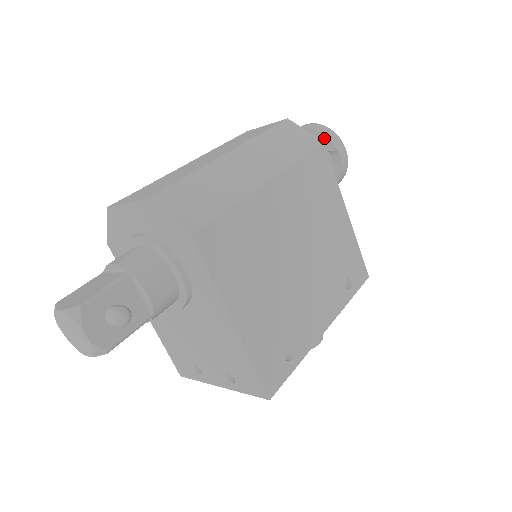
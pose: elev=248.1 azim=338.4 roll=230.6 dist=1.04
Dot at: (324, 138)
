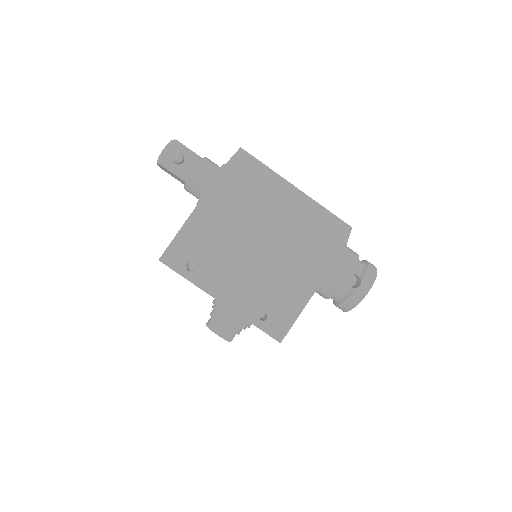
Dot at: (365, 269)
